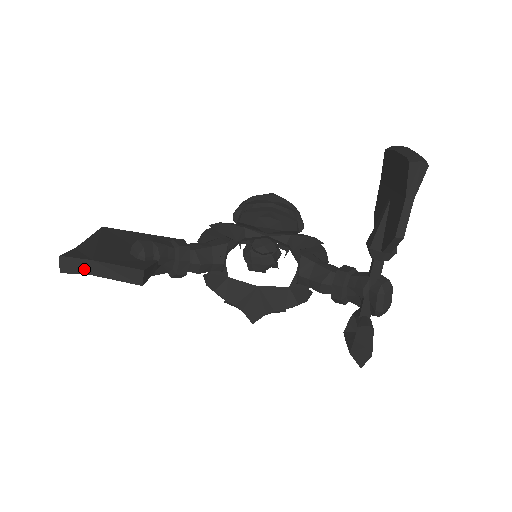
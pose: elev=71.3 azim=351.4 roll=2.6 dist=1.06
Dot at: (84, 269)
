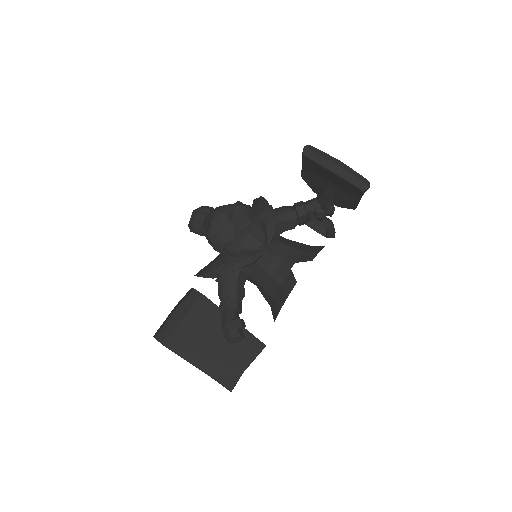
Dot at: occluded
